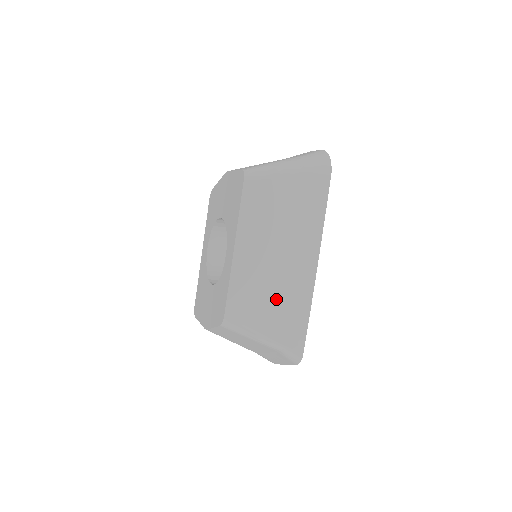
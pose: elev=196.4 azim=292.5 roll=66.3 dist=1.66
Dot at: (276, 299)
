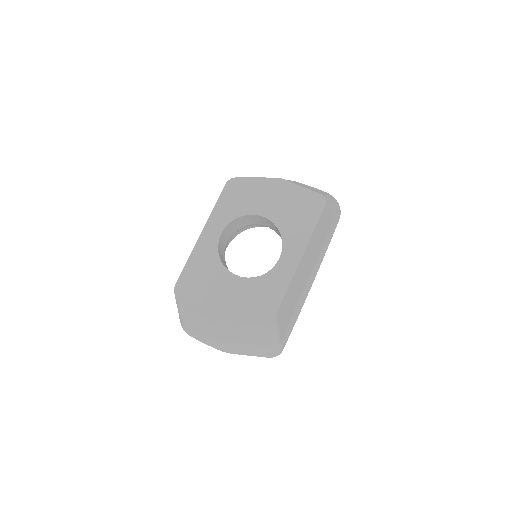
Dot at: (294, 304)
